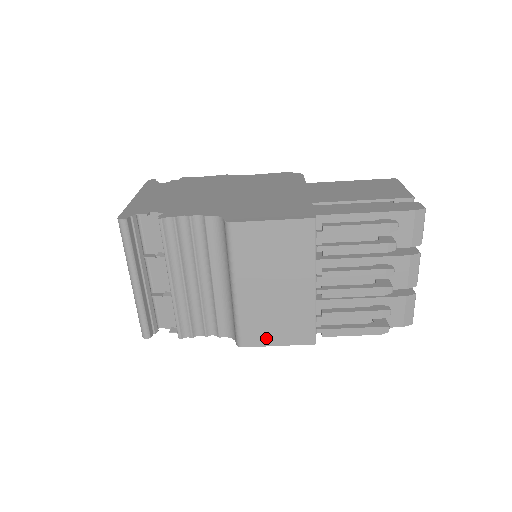
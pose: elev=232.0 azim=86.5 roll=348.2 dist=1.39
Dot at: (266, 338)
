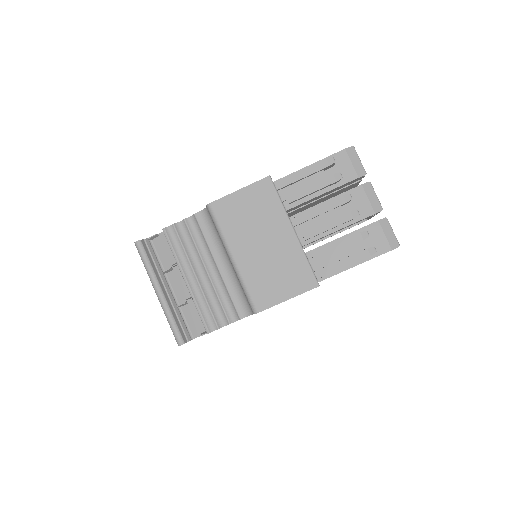
Dot at: (275, 296)
